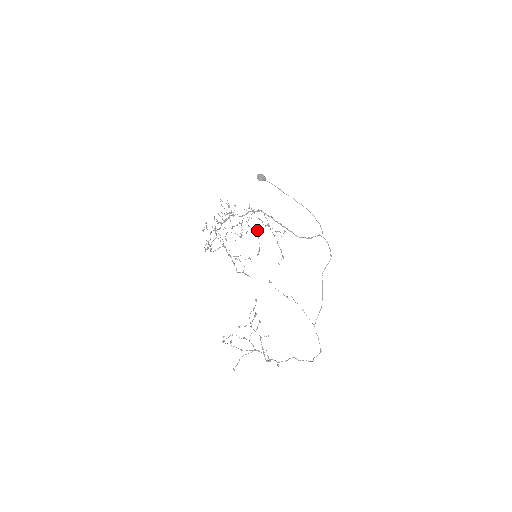
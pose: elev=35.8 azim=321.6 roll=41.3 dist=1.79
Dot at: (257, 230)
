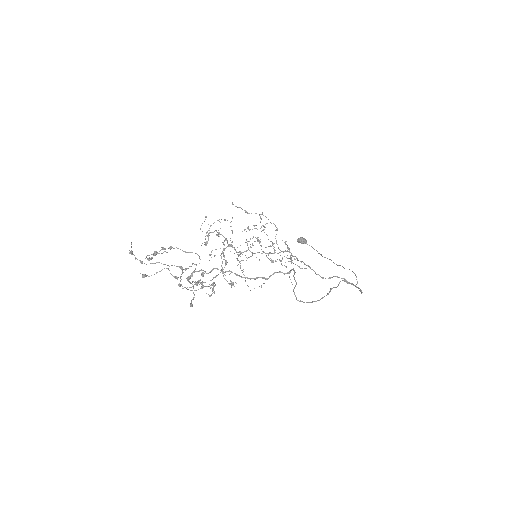
Dot at: occluded
